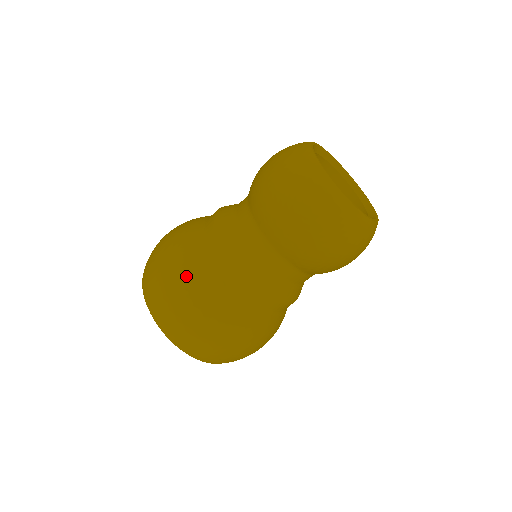
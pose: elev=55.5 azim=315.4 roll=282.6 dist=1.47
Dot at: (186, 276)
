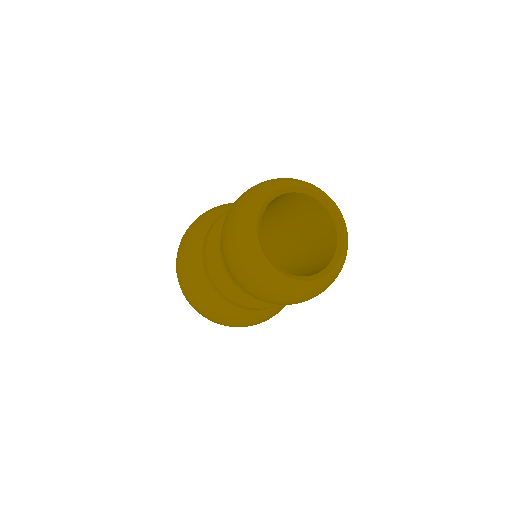
Dot at: (244, 323)
